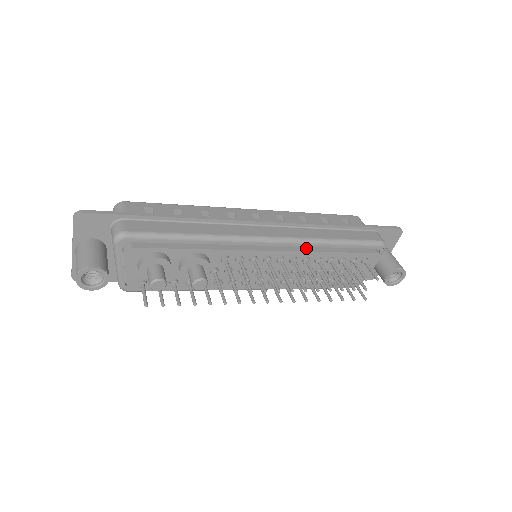
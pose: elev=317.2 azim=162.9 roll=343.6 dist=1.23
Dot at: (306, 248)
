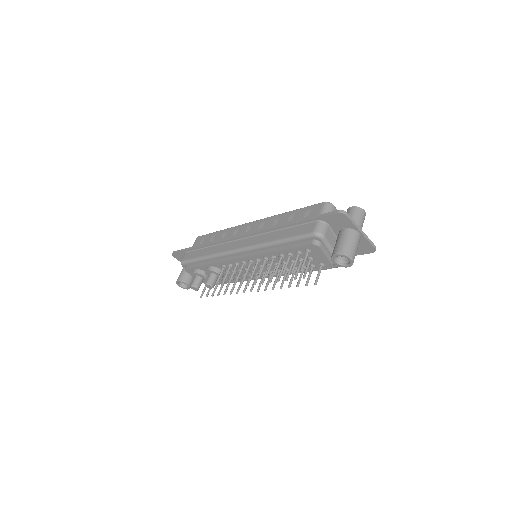
Dot at: (261, 251)
